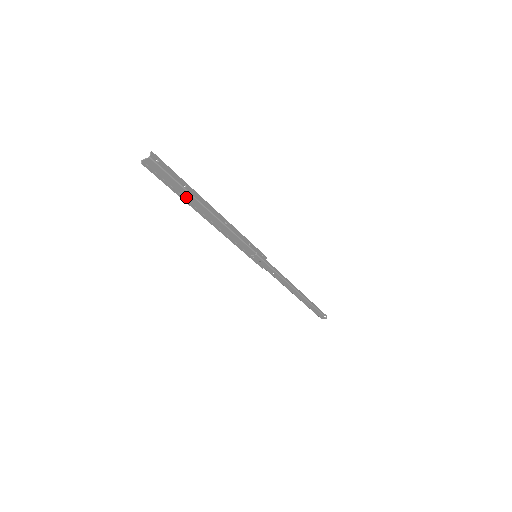
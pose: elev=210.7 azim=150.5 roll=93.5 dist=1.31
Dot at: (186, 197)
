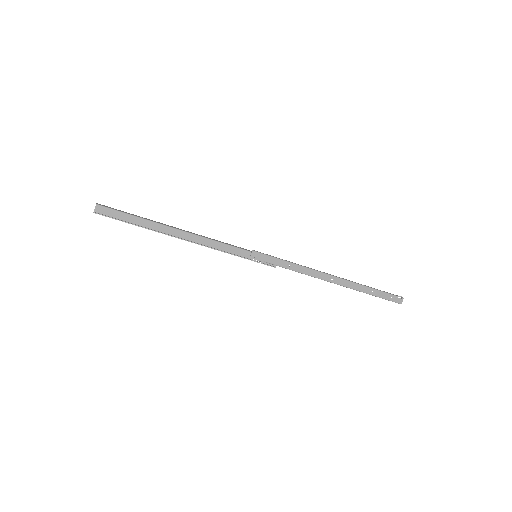
Dot at: (149, 227)
